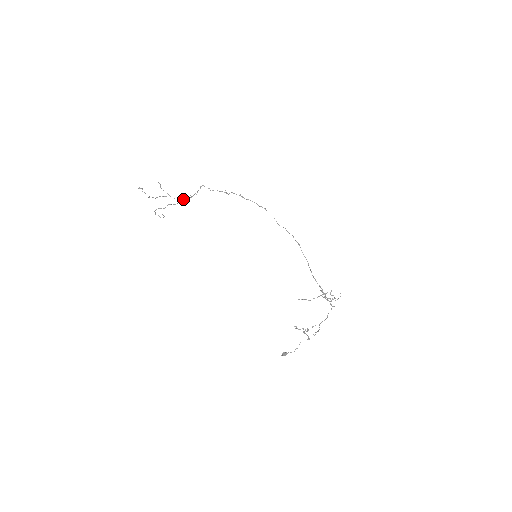
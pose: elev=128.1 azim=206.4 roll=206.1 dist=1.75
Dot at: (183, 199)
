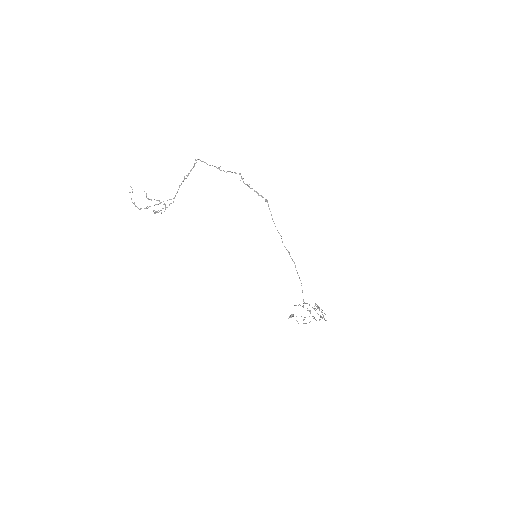
Dot at: (176, 193)
